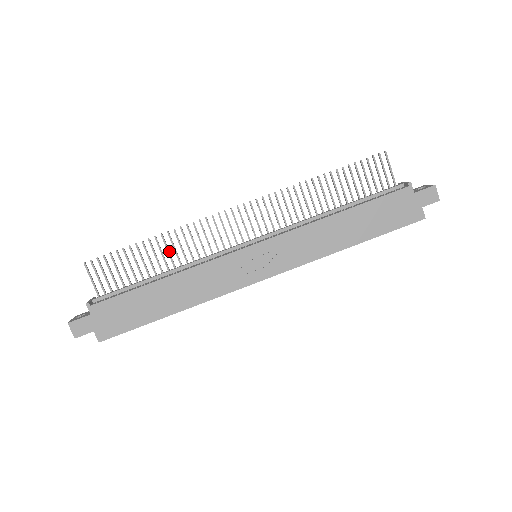
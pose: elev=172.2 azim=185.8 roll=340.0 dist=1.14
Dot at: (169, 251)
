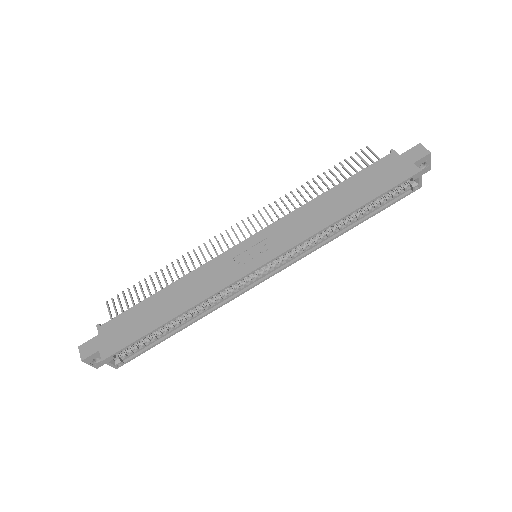
Dot at: occluded
